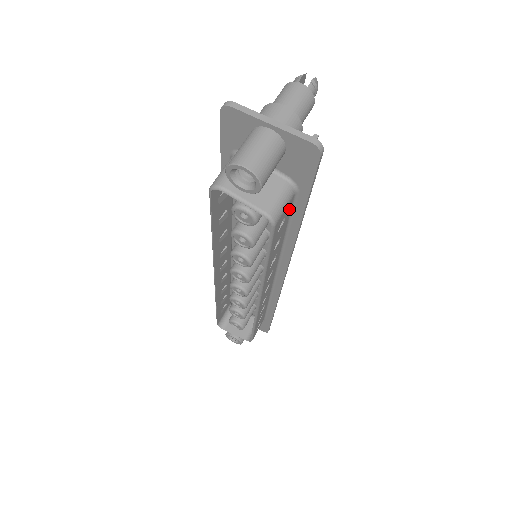
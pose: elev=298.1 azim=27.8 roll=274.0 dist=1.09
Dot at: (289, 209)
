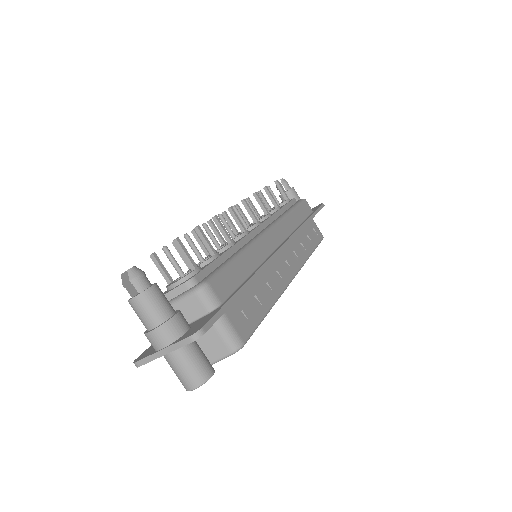
Dot at: (234, 308)
